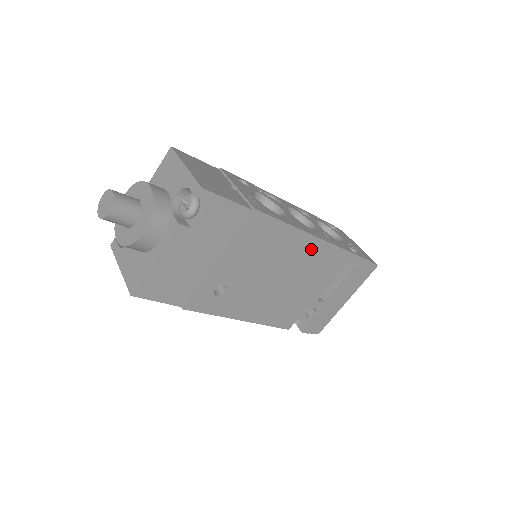
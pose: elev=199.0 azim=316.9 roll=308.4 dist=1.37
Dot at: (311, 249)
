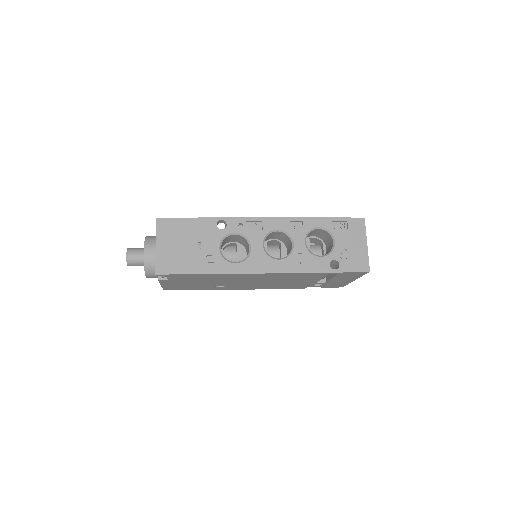
Dot at: (276, 275)
